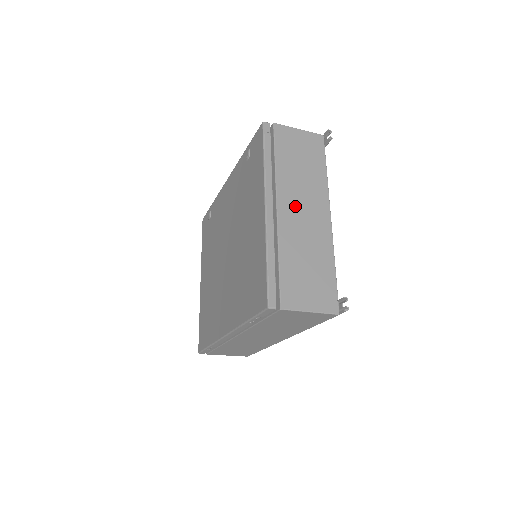
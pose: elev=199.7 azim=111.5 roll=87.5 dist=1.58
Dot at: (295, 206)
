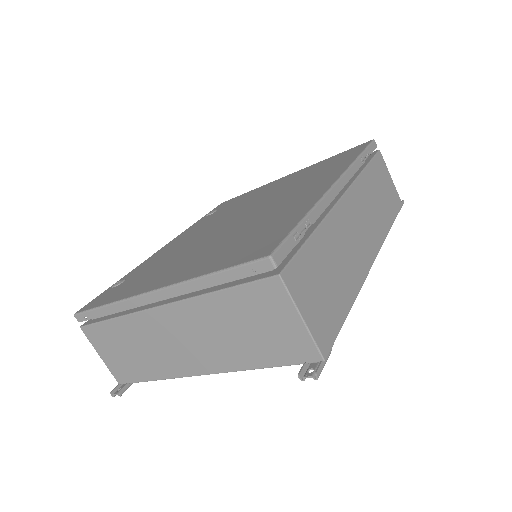
Dot at: occluded
